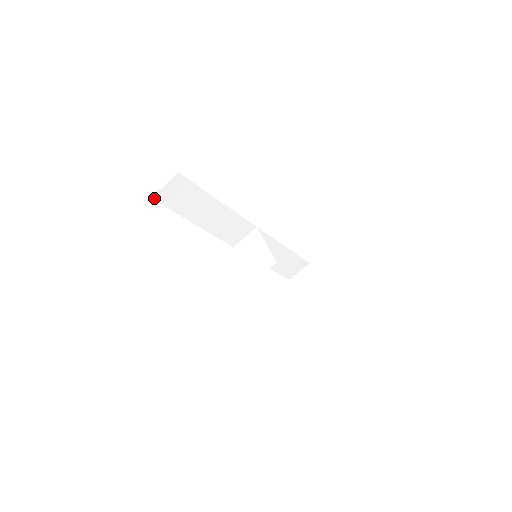
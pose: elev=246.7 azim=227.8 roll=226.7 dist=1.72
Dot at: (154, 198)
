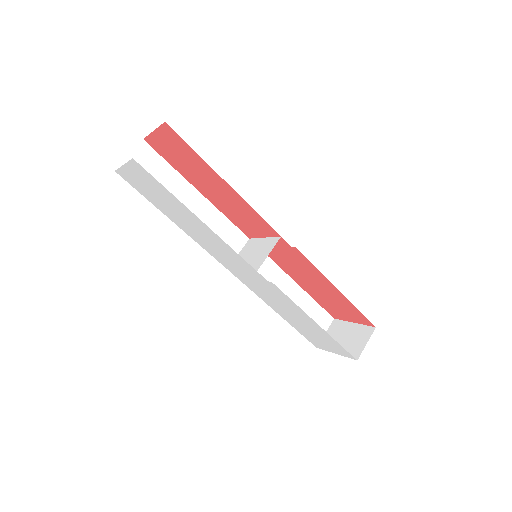
Dot at: occluded
